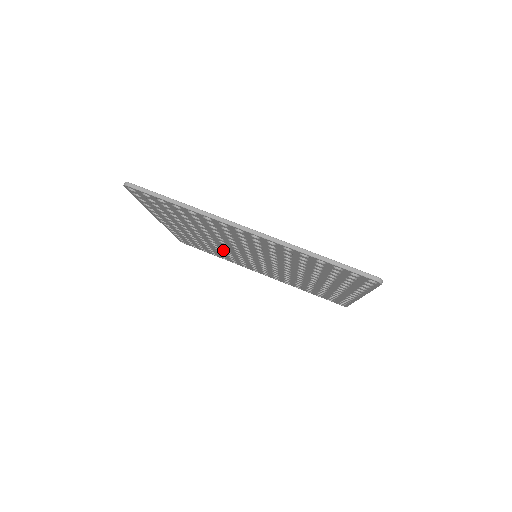
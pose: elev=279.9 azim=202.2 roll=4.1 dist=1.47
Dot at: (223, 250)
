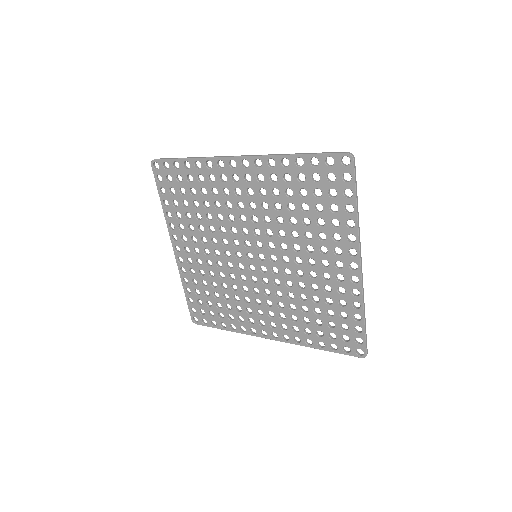
Dot at: (228, 282)
